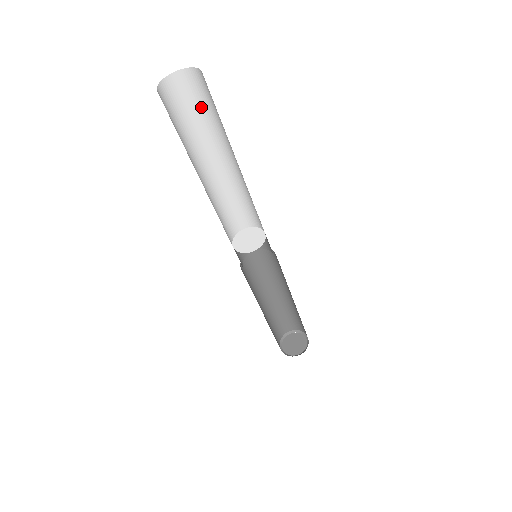
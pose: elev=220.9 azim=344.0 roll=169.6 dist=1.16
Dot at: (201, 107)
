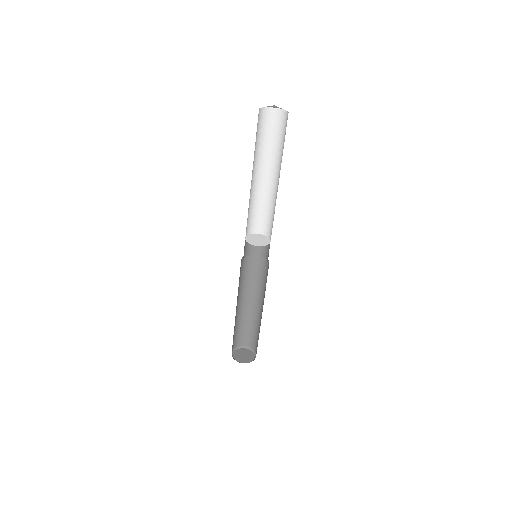
Dot at: (279, 136)
